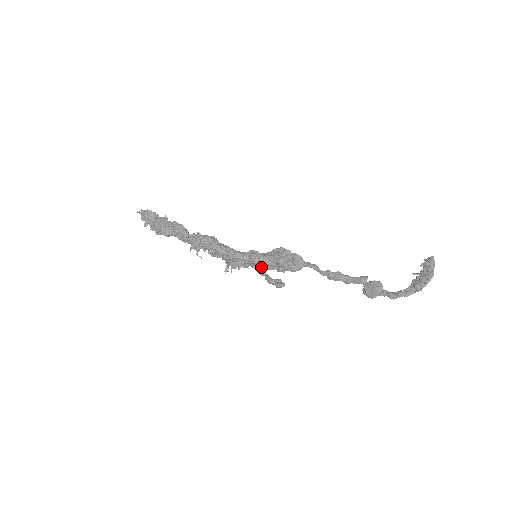
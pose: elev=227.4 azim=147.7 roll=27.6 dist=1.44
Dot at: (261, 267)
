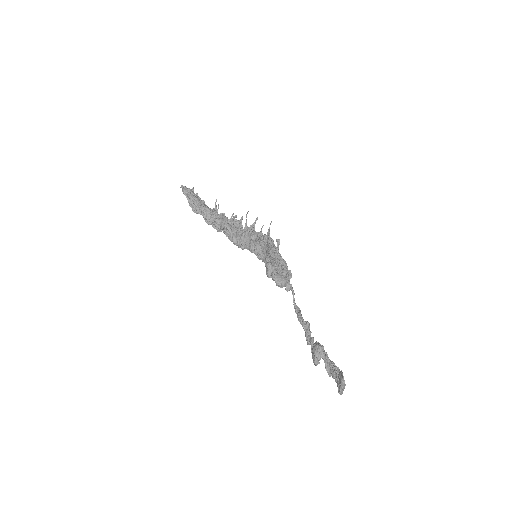
Dot at: occluded
